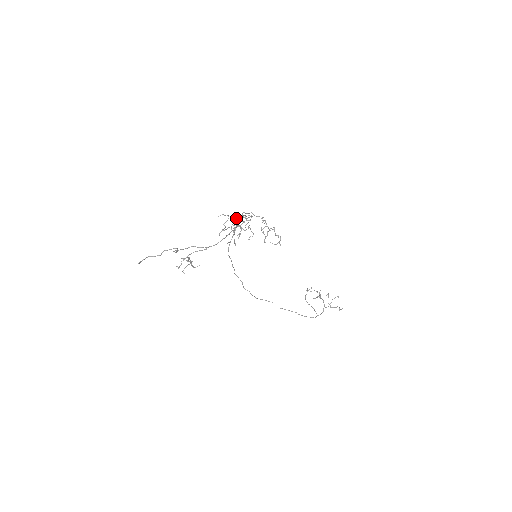
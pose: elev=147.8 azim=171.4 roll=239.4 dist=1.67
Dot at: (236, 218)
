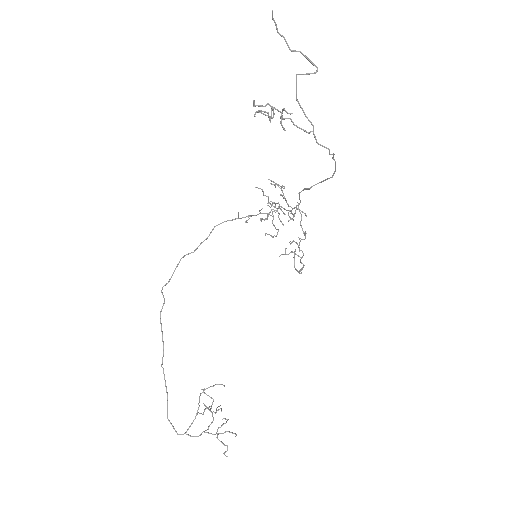
Dot at: occluded
